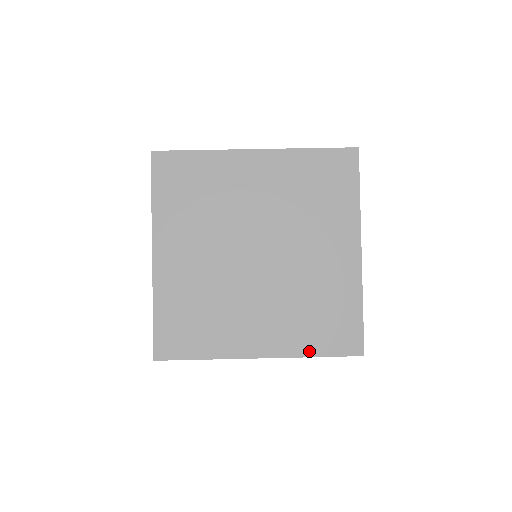
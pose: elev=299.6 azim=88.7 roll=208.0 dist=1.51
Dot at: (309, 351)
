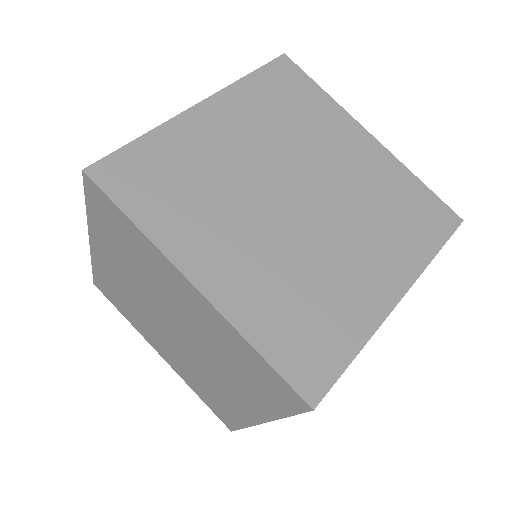
Dot at: (427, 254)
